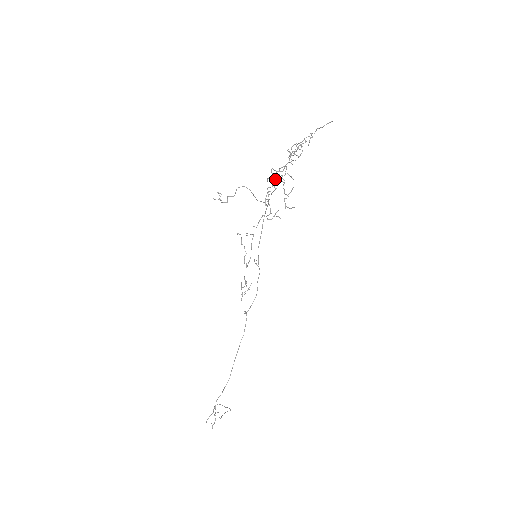
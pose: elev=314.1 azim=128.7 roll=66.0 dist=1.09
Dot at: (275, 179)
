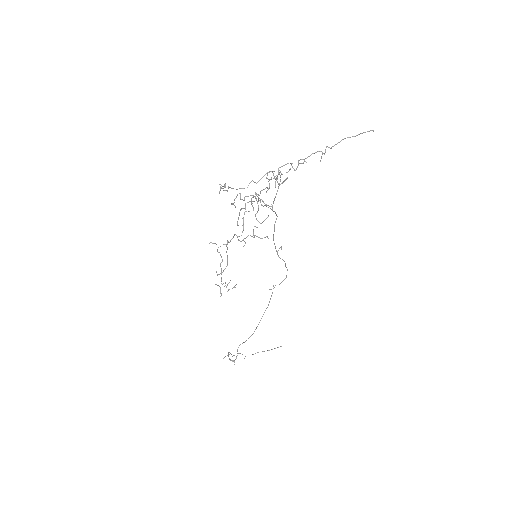
Dot at: (250, 201)
